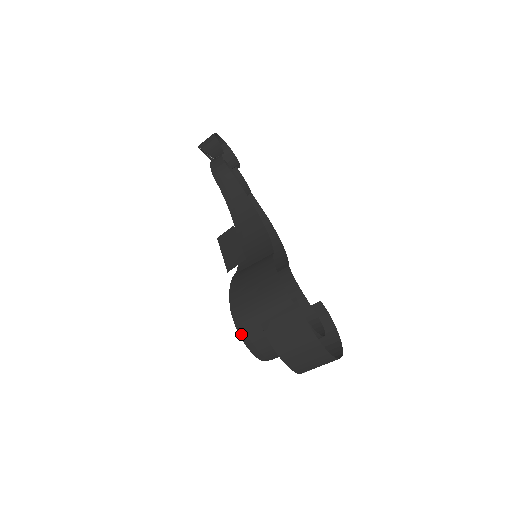
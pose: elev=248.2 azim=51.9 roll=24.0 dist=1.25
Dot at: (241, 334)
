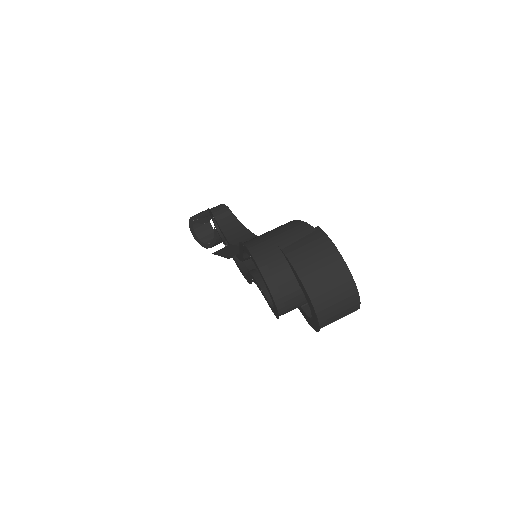
Dot at: (258, 262)
